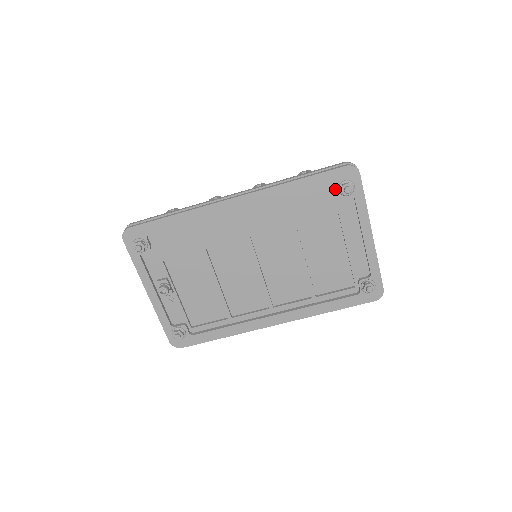
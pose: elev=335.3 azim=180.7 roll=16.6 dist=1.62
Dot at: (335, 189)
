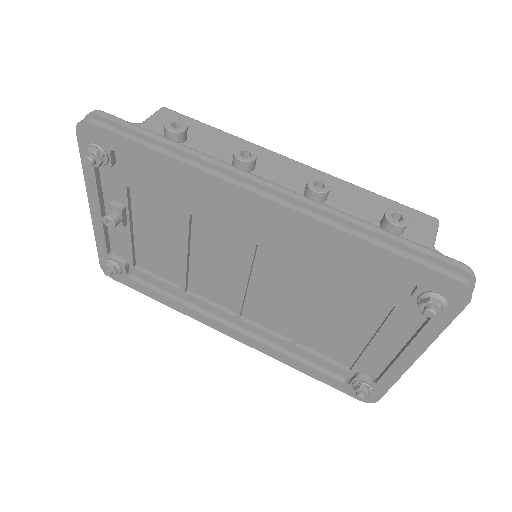
Dot at: (415, 290)
